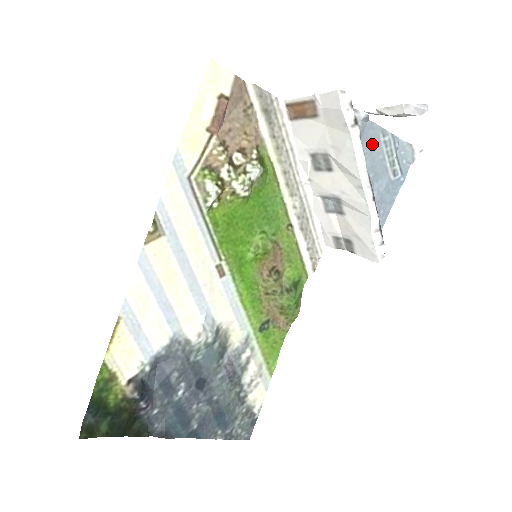
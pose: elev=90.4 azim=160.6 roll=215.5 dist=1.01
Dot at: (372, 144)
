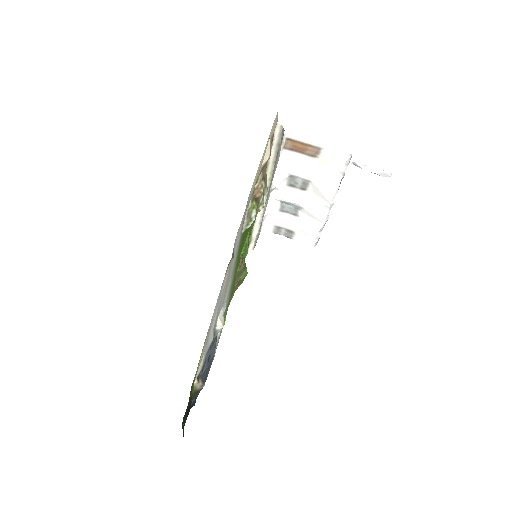
Dot at: occluded
